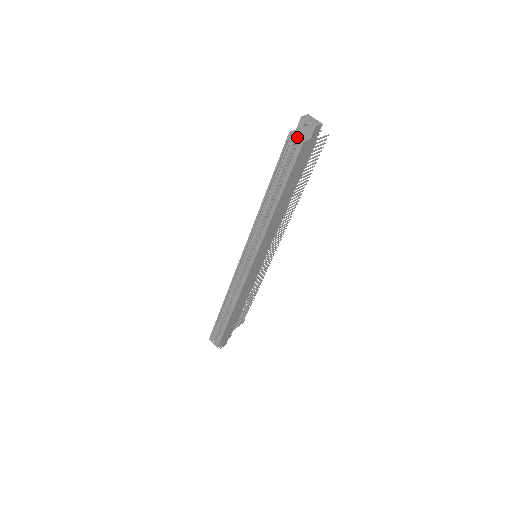
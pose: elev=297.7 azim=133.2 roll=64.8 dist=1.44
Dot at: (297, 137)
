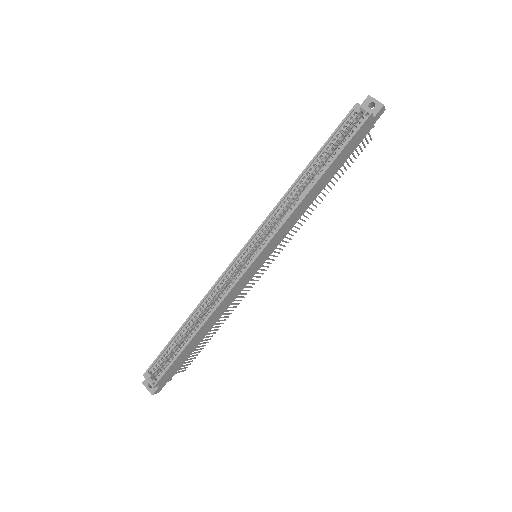
Dot at: (365, 108)
